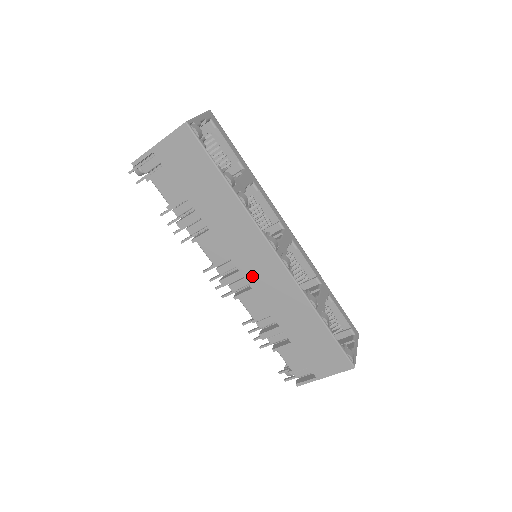
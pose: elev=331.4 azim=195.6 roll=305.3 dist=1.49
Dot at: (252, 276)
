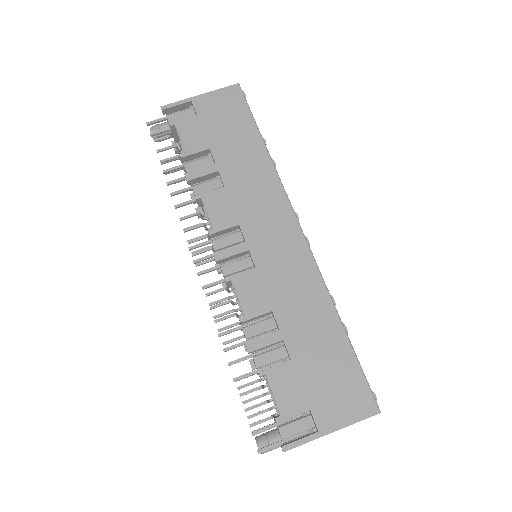
Dot at: (261, 250)
